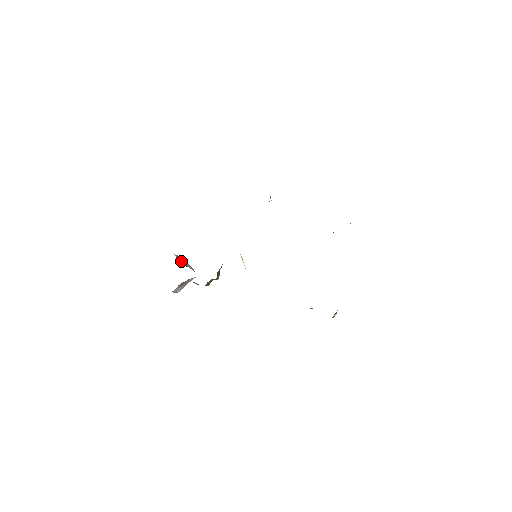
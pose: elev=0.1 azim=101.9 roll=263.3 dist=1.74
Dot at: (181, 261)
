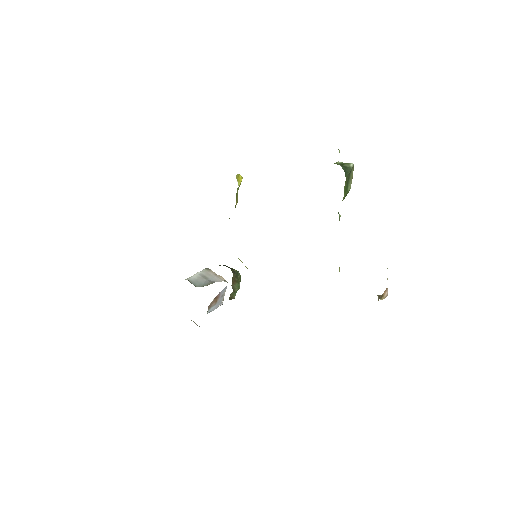
Dot at: (199, 281)
